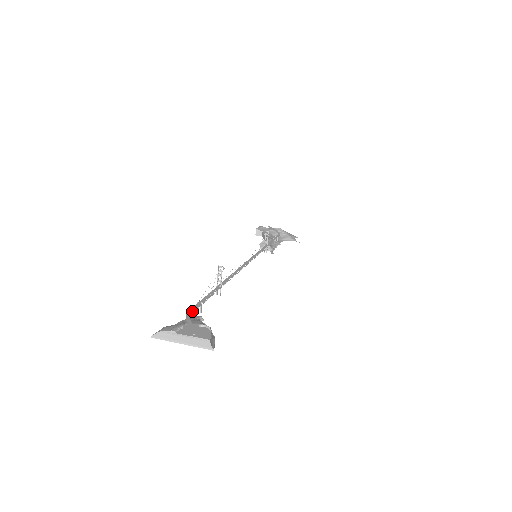
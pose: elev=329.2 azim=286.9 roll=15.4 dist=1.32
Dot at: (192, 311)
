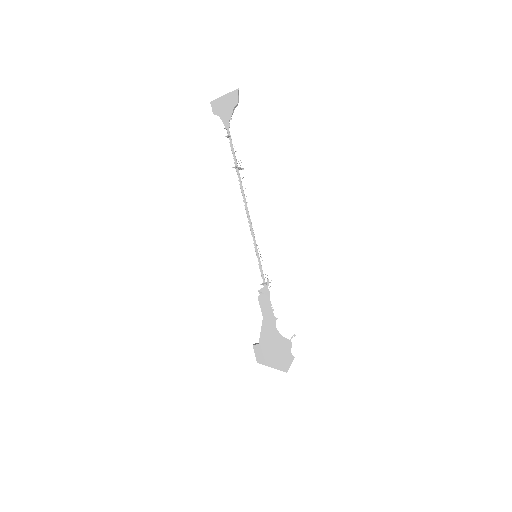
Dot at: occluded
